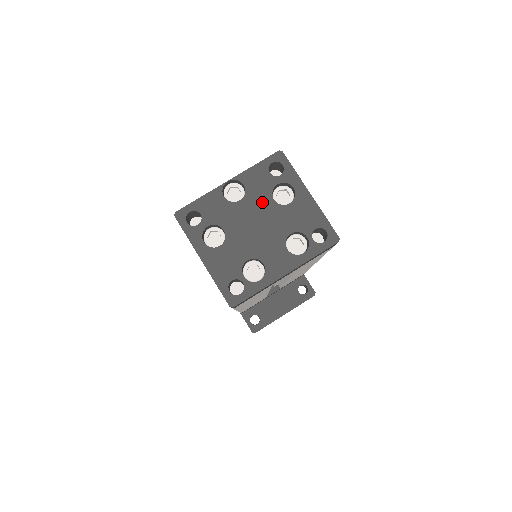
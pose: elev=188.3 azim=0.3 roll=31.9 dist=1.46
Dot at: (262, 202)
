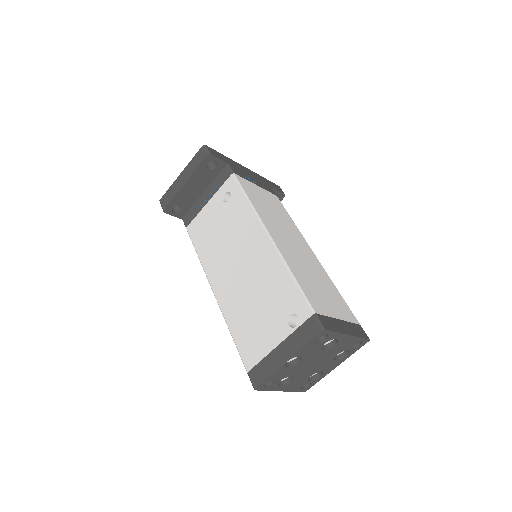
Dot at: (315, 355)
